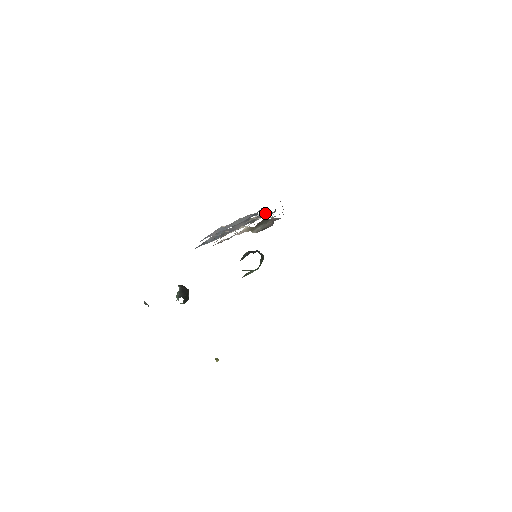
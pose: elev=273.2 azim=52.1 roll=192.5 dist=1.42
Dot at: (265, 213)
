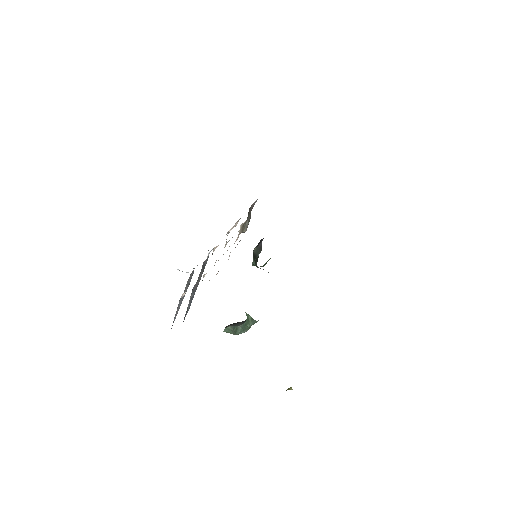
Dot at: occluded
